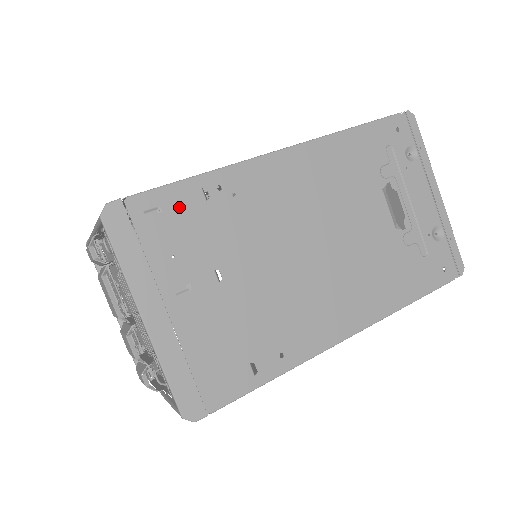
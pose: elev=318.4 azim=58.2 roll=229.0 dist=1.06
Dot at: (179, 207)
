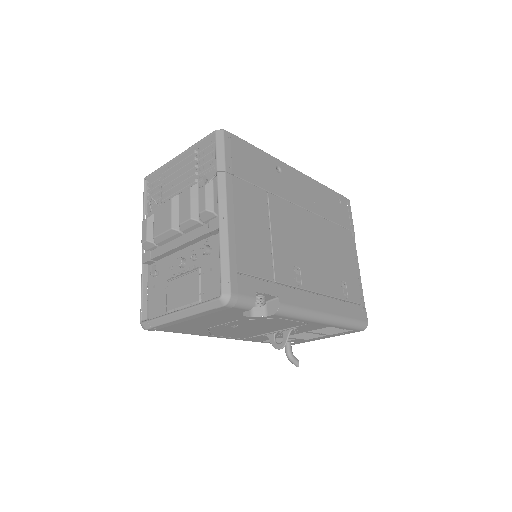
Dot at: occluded
